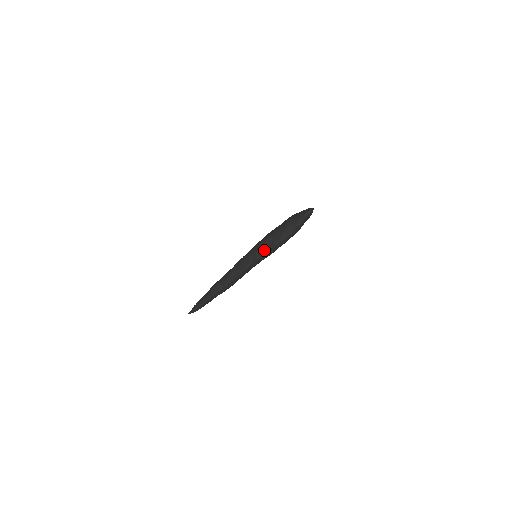
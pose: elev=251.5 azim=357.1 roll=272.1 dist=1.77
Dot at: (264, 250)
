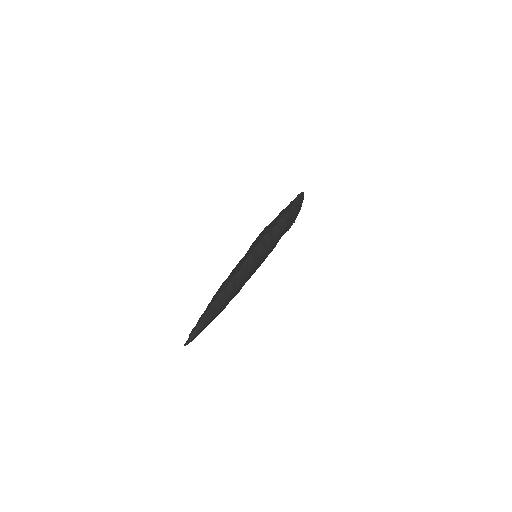
Dot at: (266, 233)
